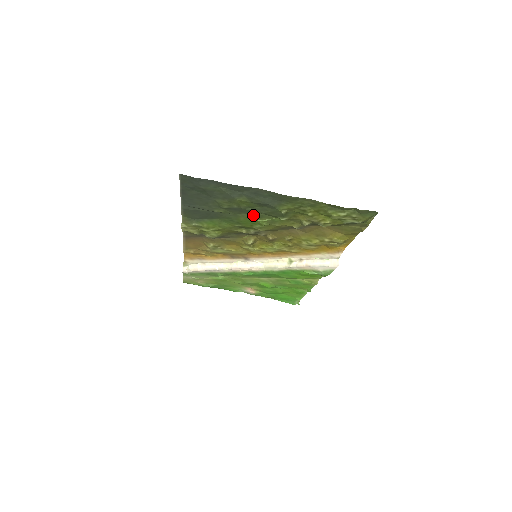
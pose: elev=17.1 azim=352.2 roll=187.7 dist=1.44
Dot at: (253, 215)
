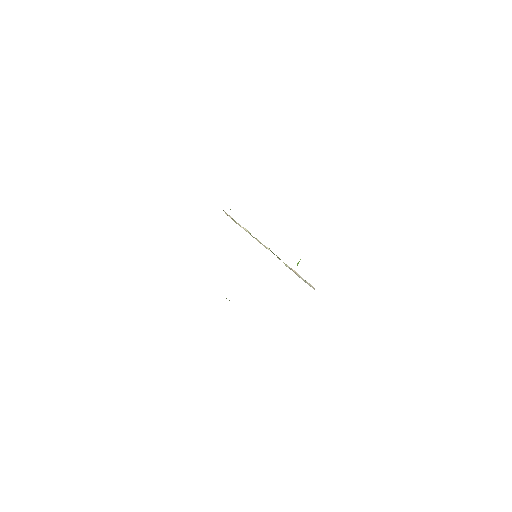
Dot at: occluded
